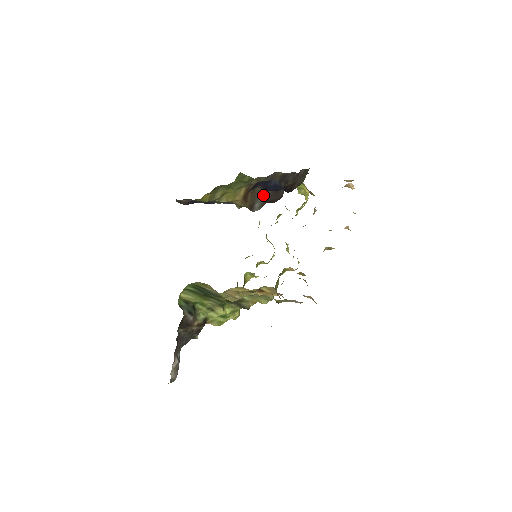
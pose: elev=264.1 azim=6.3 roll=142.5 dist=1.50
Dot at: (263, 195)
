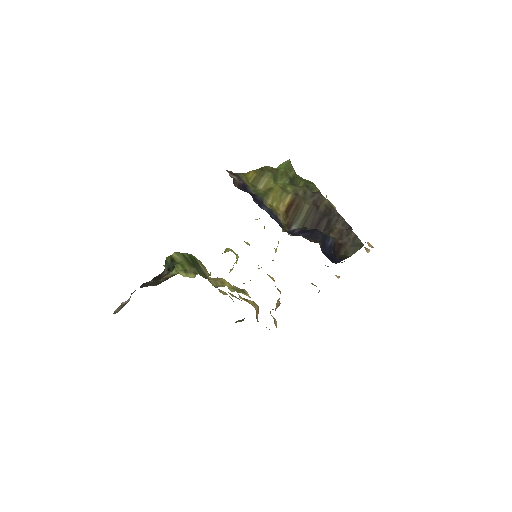
Dot at: (303, 219)
